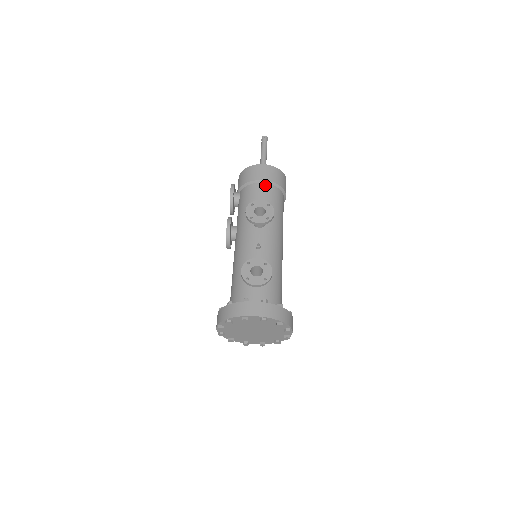
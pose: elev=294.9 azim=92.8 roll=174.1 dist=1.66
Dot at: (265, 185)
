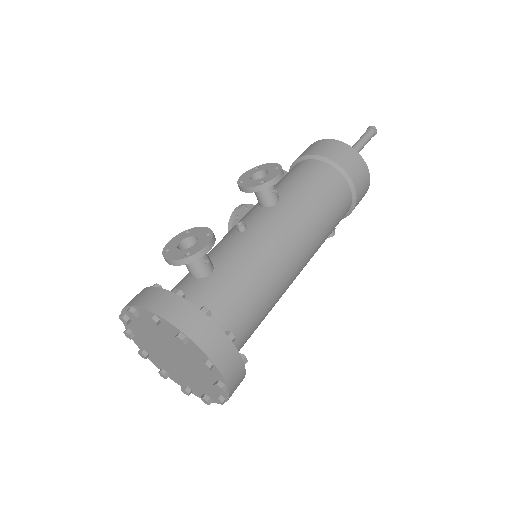
Dot at: (313, 161)
